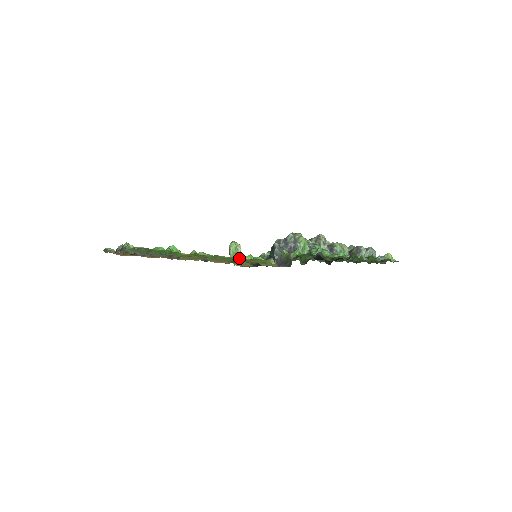
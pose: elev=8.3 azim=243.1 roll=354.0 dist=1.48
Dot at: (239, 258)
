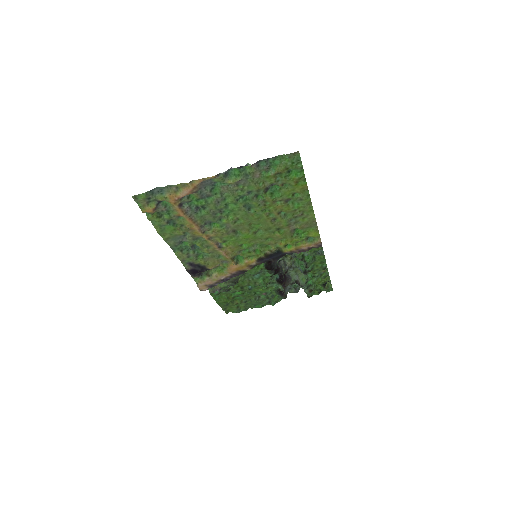
Dot at: (309, 218)
